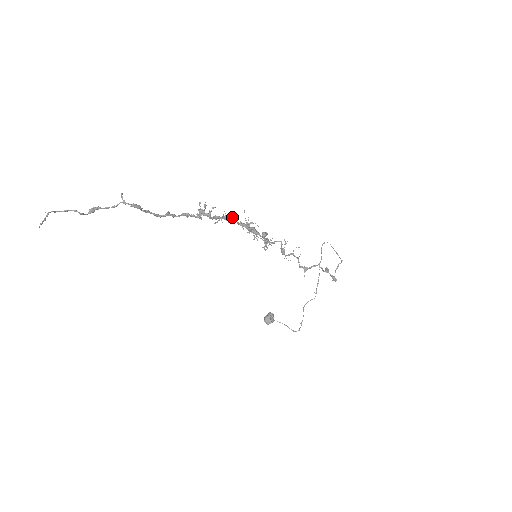
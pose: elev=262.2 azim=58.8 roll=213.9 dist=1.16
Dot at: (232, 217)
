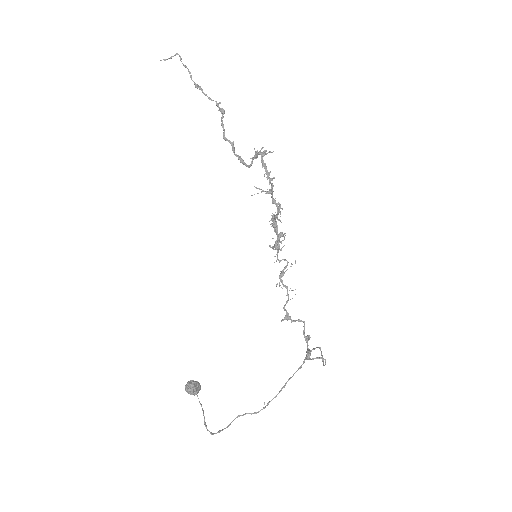
Dot at: (272, 190)
